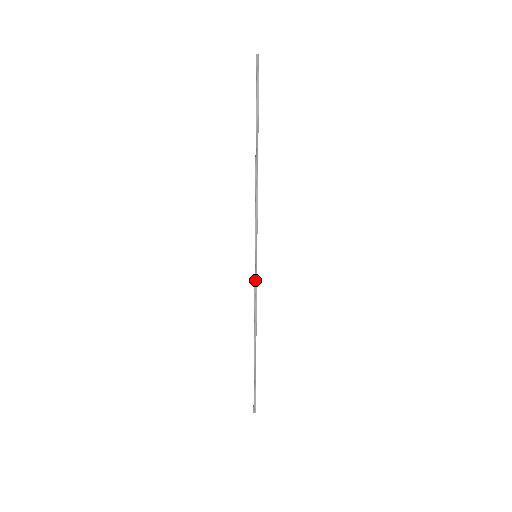
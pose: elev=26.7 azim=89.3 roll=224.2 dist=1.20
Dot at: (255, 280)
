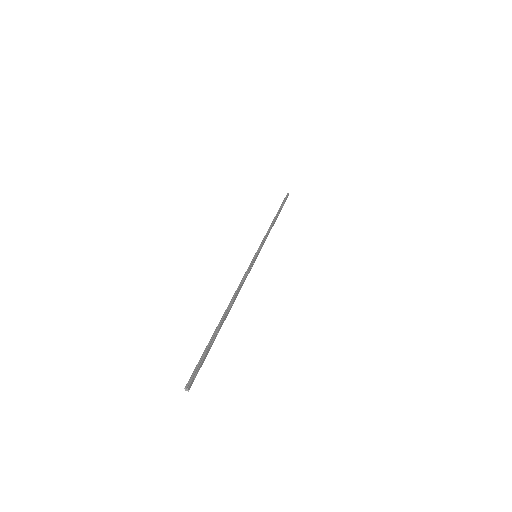
Dot at: (261, 246)
